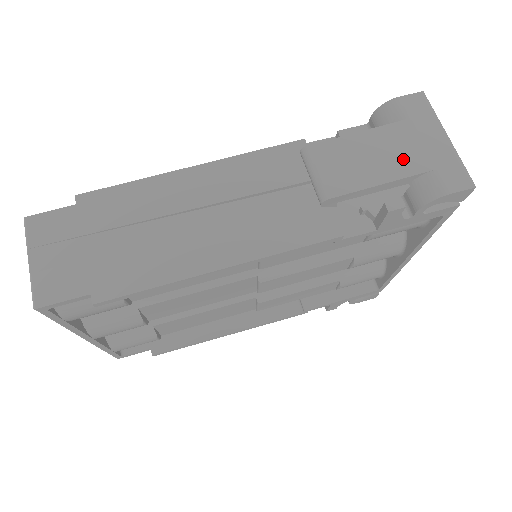
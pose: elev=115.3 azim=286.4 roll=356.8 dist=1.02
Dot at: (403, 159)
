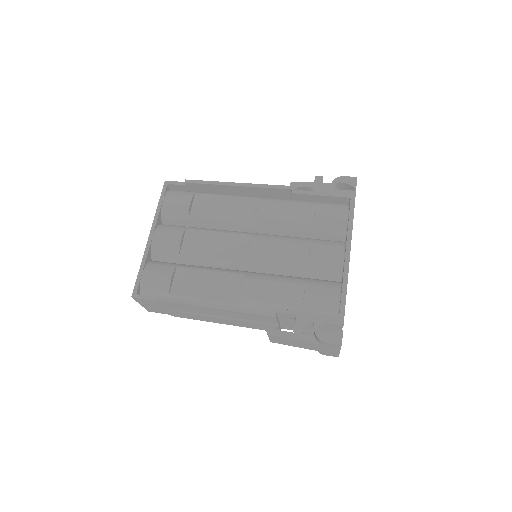
Dot at: occluded
